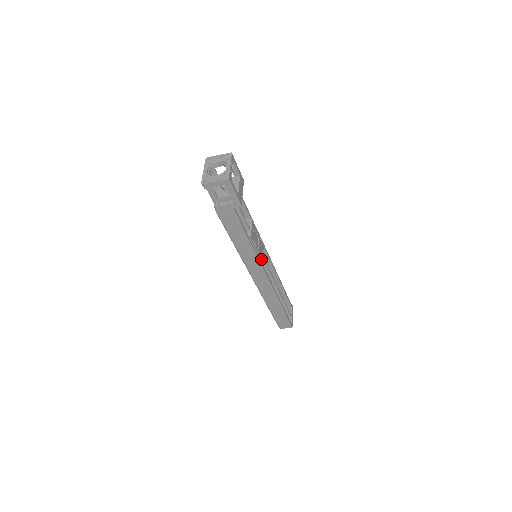
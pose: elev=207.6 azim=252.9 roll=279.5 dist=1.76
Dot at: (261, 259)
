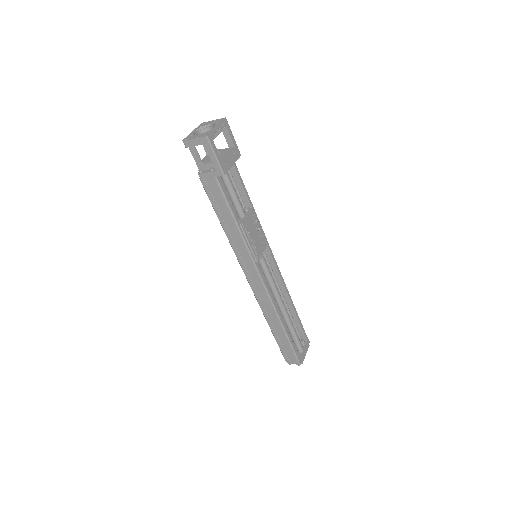
Dot at: (256, 257)
